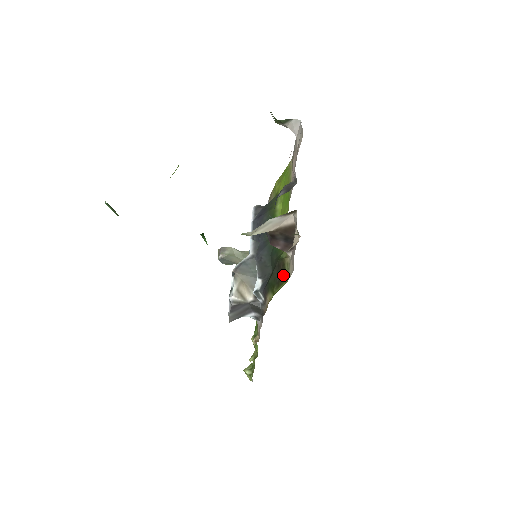
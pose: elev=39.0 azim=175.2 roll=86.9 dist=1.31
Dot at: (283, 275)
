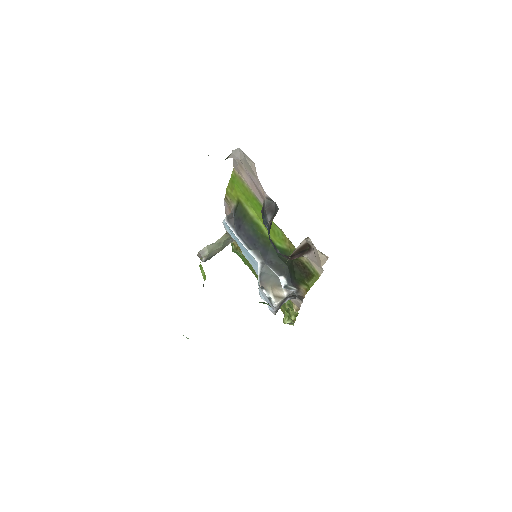
Dot at: (308, 271)
